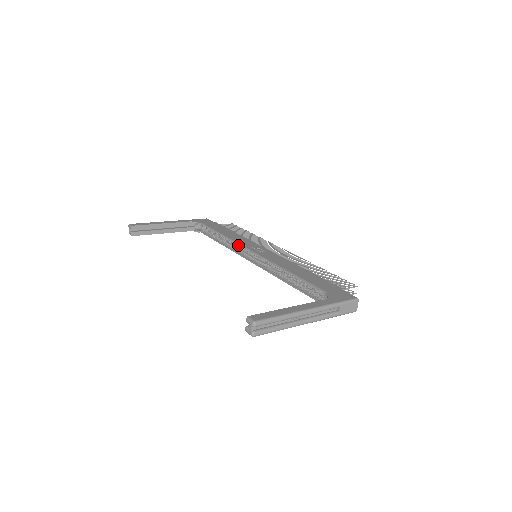
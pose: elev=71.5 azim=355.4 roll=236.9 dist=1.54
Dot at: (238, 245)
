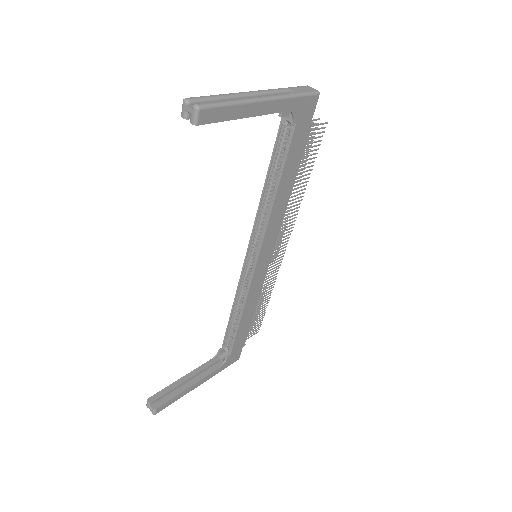
Dot at: (242, 283)
